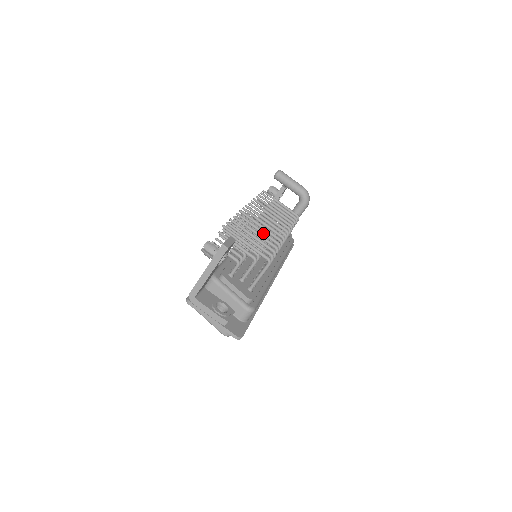
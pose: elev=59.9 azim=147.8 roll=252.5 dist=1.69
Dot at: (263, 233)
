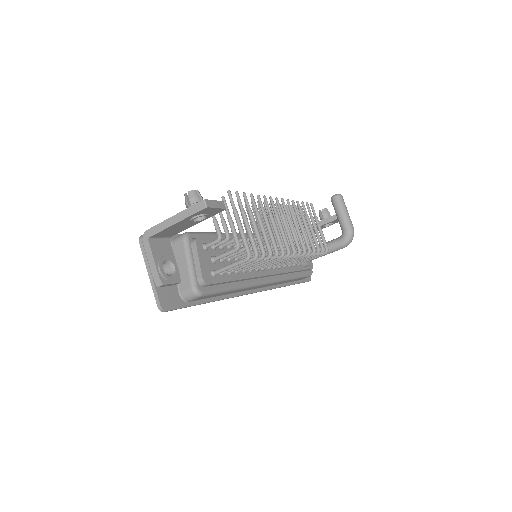
Dot at: (269, 231)
